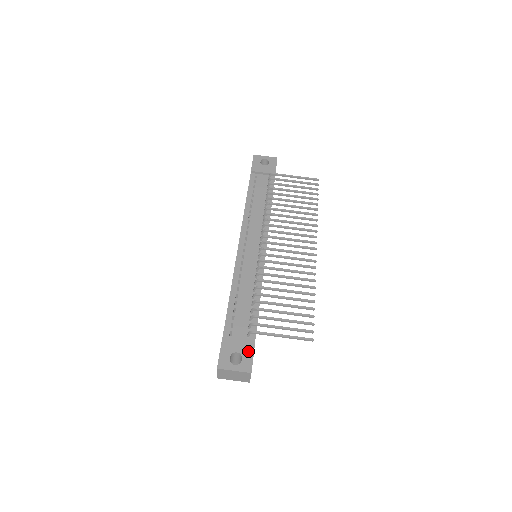
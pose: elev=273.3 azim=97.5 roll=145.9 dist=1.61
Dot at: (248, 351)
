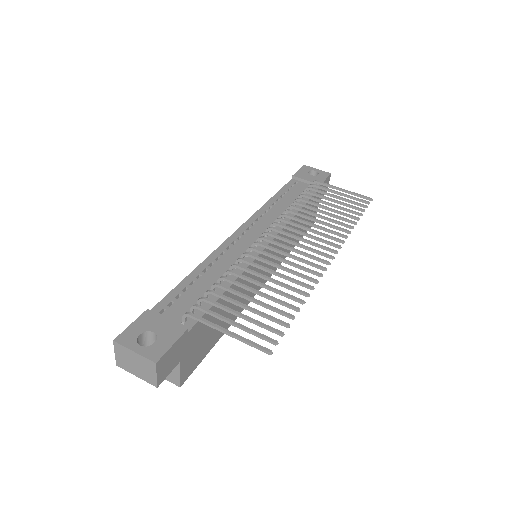
Dot at: (170, 336)
